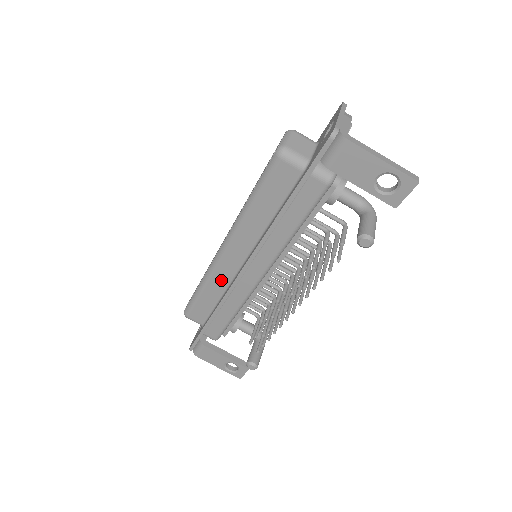
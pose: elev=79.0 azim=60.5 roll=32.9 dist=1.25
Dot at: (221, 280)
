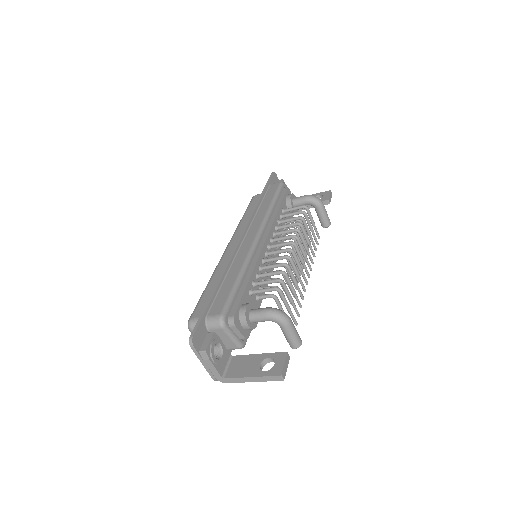
Dot at: occluded
